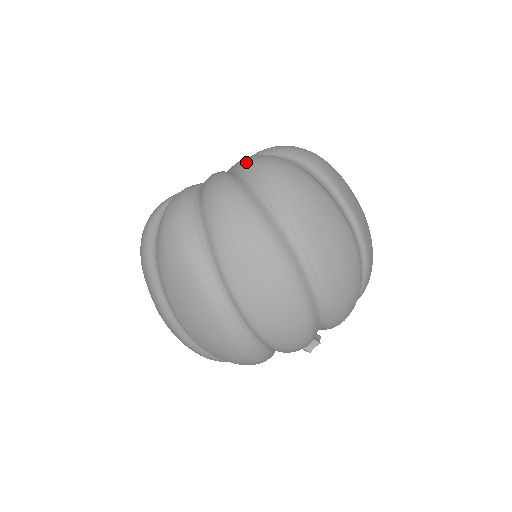
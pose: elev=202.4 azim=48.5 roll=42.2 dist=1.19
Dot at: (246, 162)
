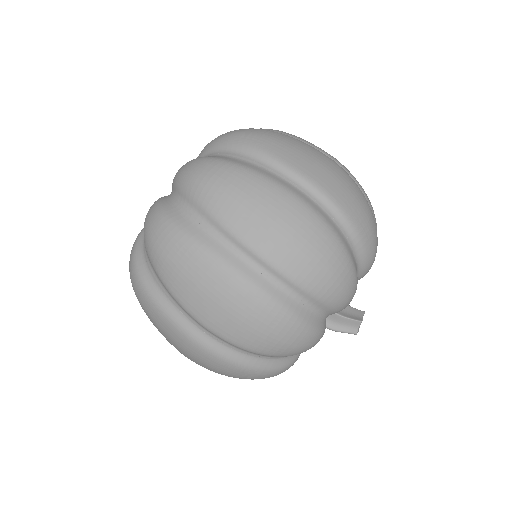
Dot at: (173, 179)
